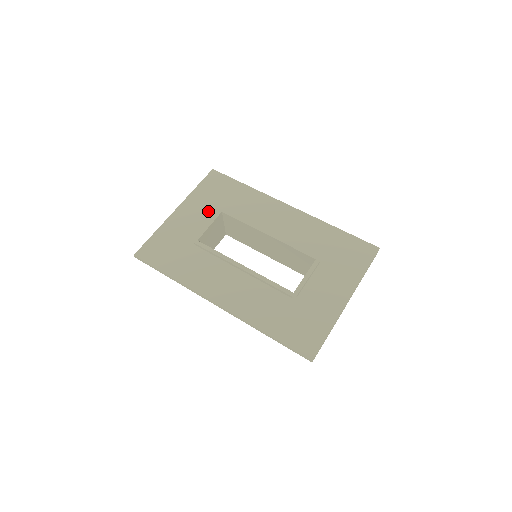
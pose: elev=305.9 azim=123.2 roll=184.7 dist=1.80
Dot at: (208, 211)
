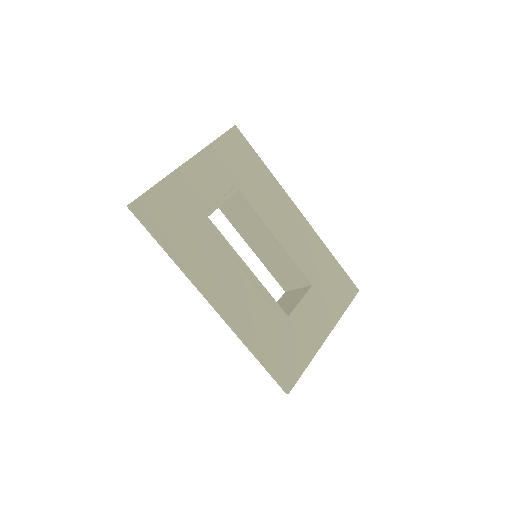
Dot at: (223, 181)
